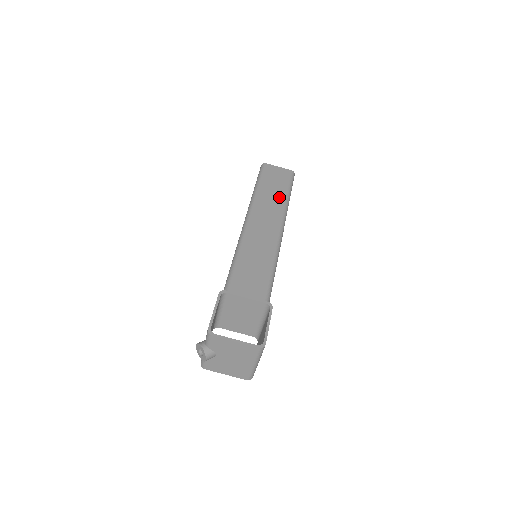
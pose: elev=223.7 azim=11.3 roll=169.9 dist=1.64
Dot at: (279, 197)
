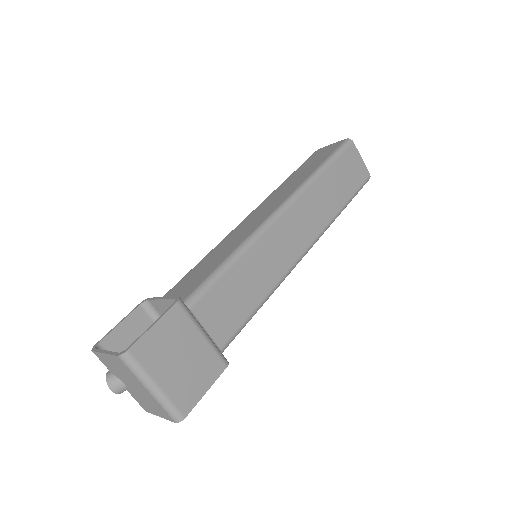
Dot at: (305, 175)
